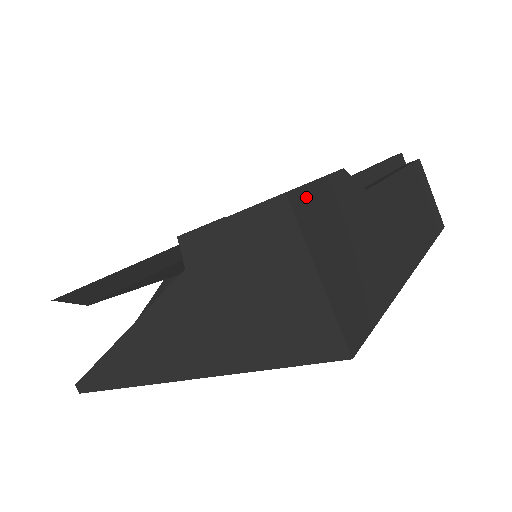
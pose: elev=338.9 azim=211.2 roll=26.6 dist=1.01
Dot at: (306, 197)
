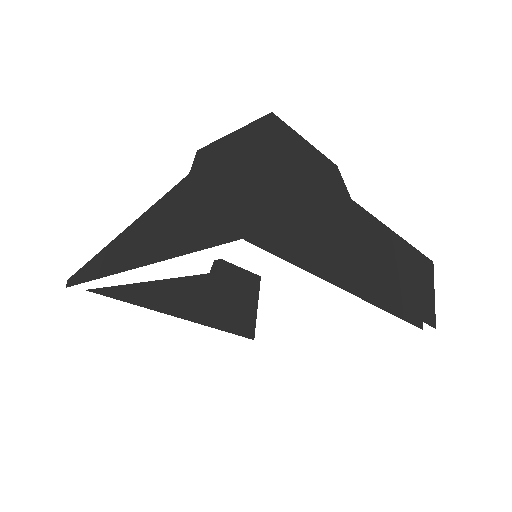
Dot at: (288, 134)
